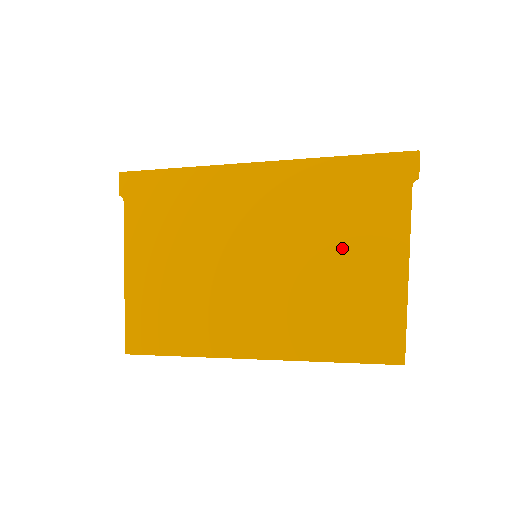
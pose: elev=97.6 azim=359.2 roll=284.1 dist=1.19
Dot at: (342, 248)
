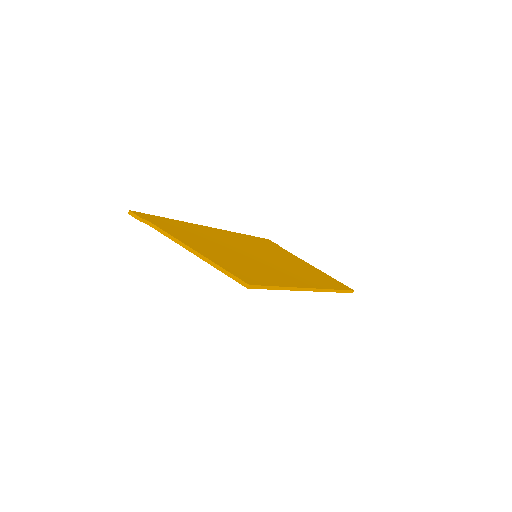
Dot at: (285, 258)
